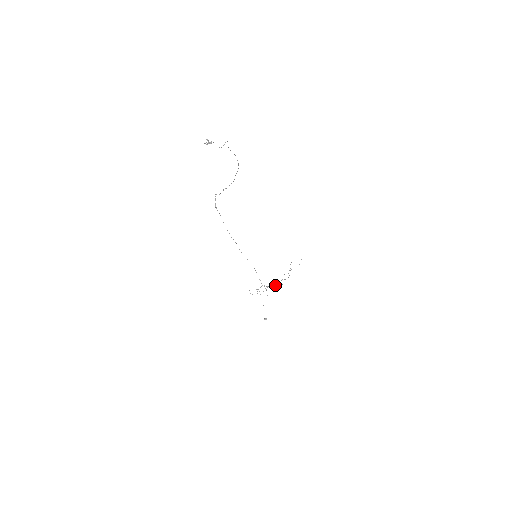
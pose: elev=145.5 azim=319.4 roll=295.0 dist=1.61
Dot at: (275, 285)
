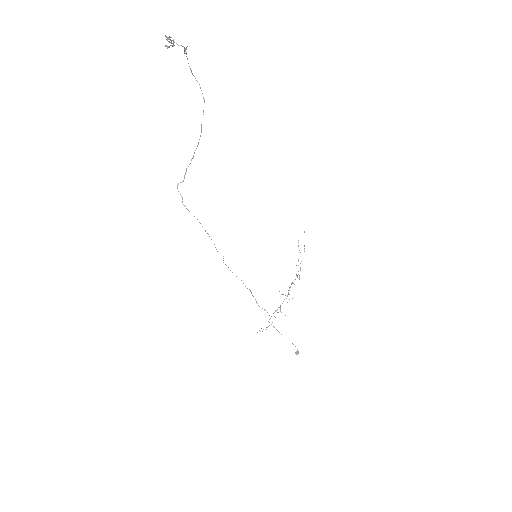
Dot at: (286, 298)
